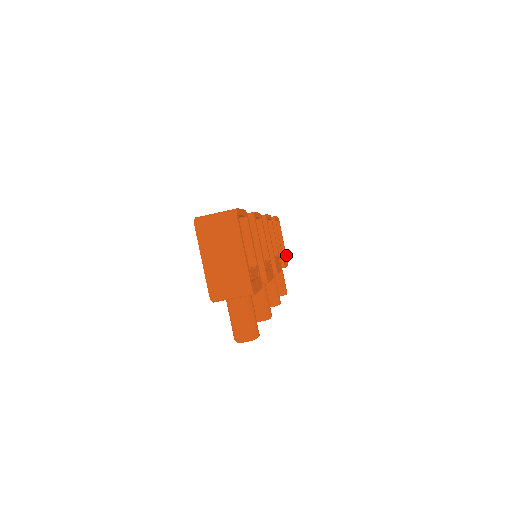
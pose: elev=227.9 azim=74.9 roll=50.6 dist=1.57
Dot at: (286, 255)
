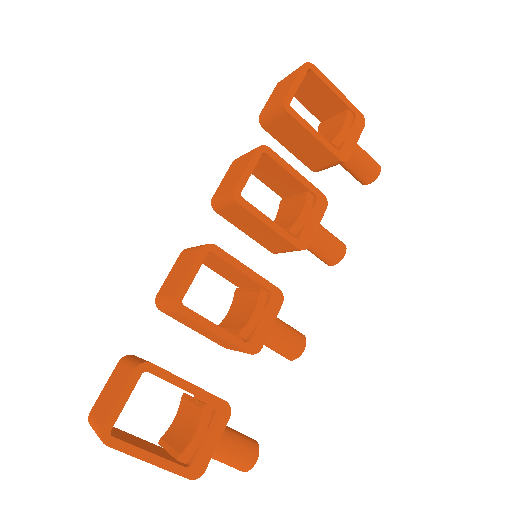
Dot at: (355, 108)
